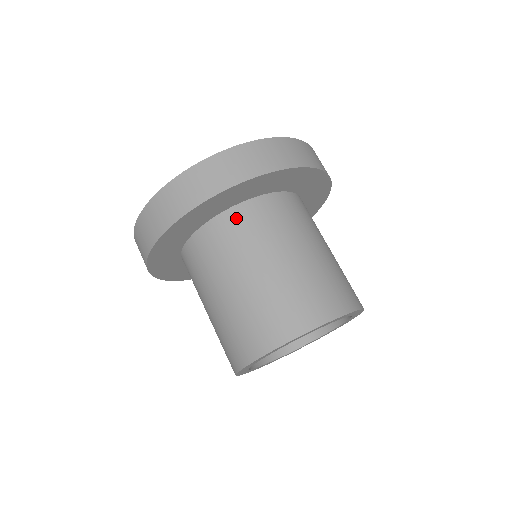
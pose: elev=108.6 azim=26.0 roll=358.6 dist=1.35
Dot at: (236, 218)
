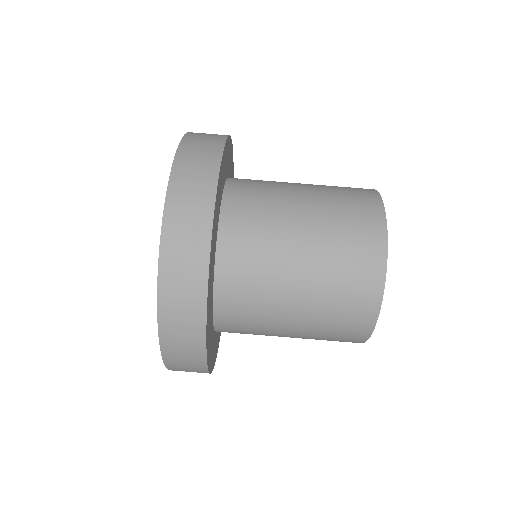
Dot at: (227, 321)
